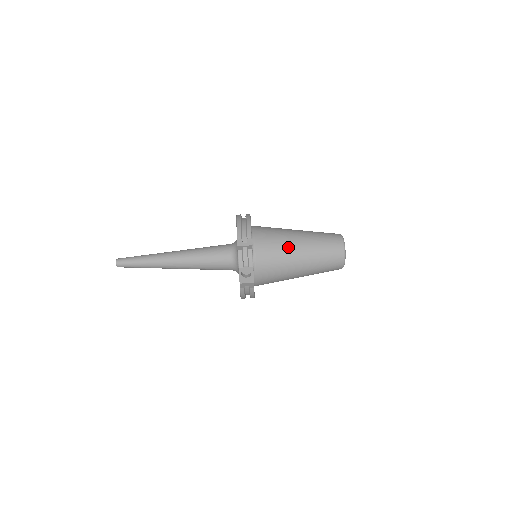
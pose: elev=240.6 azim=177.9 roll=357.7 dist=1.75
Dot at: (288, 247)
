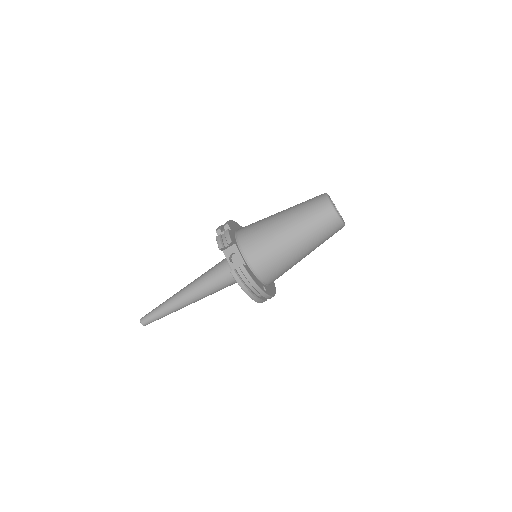
Dot at: (269, 220)
